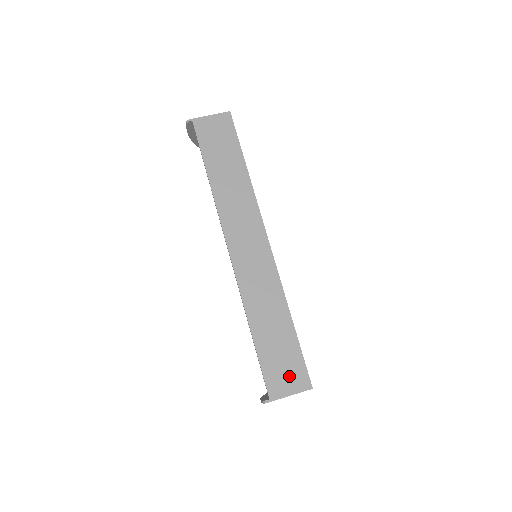
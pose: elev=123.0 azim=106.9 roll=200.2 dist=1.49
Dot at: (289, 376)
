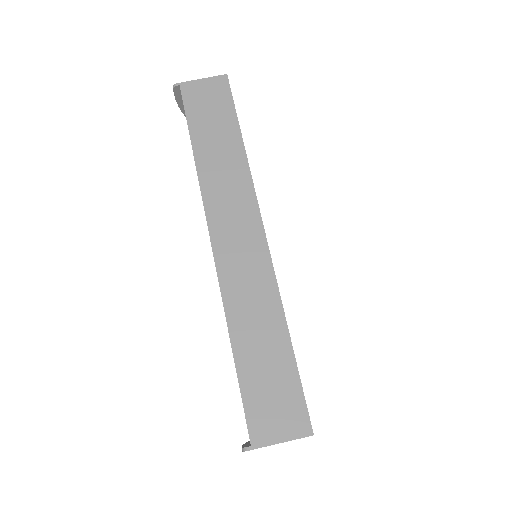
Dot at: (281, 414)
